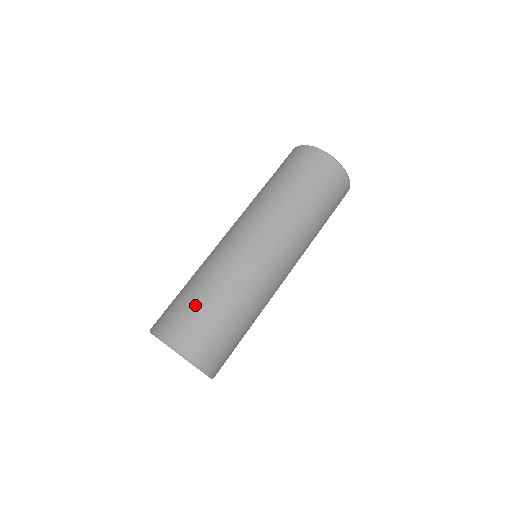
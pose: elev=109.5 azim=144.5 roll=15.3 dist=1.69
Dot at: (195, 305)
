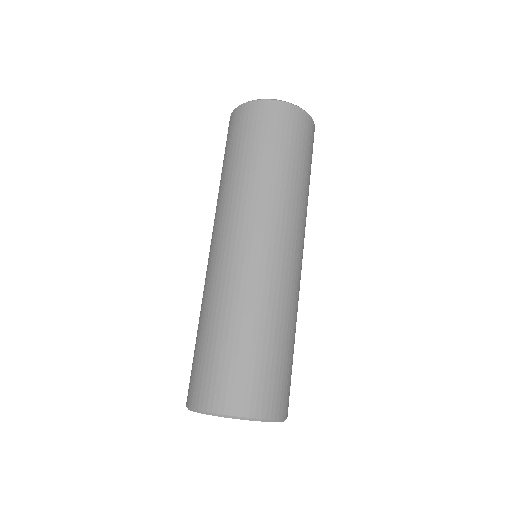
Dot at: (207, 350)
